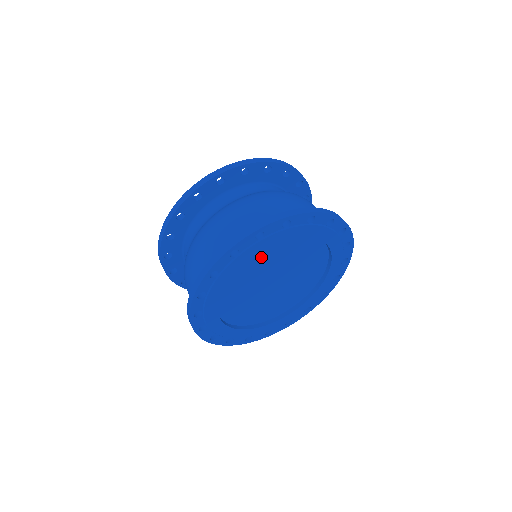
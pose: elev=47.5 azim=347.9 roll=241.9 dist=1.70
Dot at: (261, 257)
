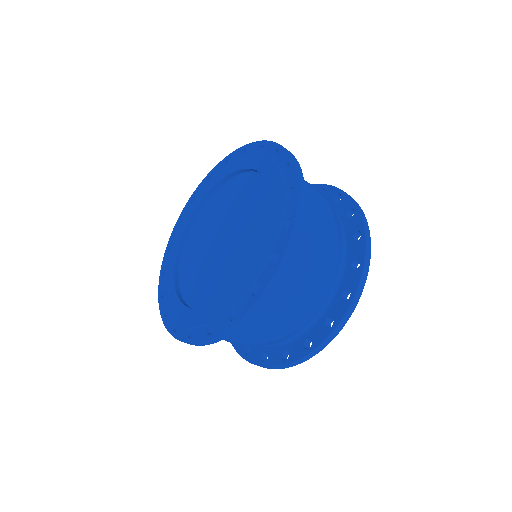
Dot at: occluded
